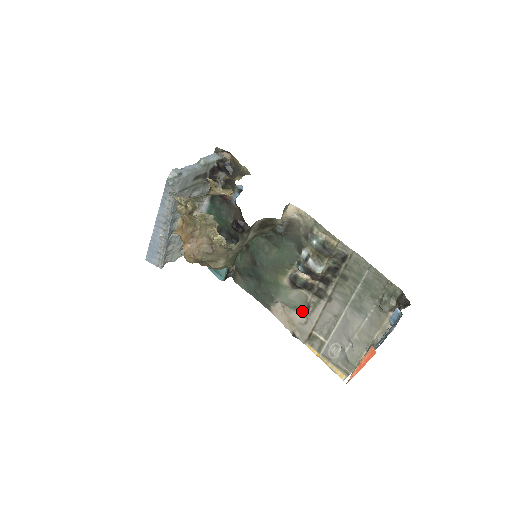
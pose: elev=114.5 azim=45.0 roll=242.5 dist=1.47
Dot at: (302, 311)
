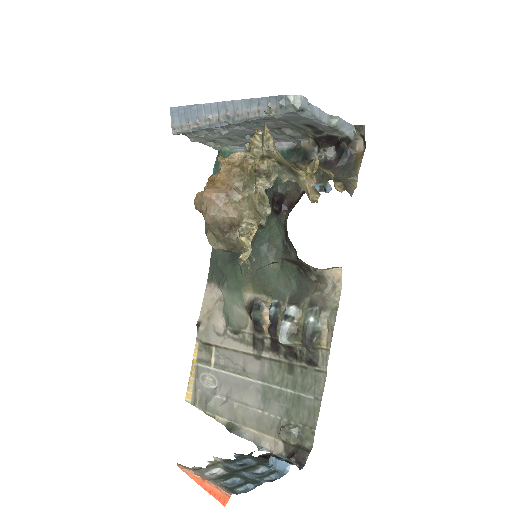
Dot at: (228, 326)
